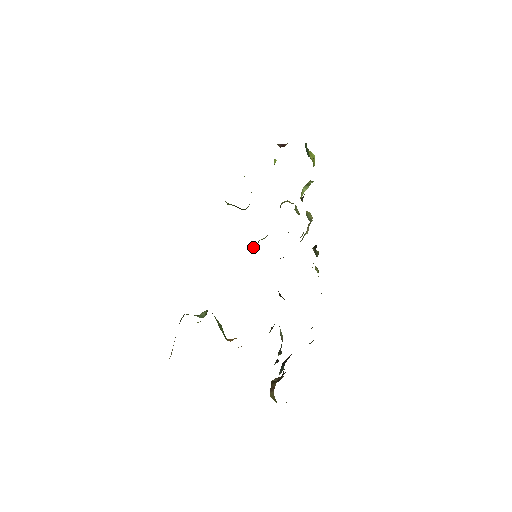
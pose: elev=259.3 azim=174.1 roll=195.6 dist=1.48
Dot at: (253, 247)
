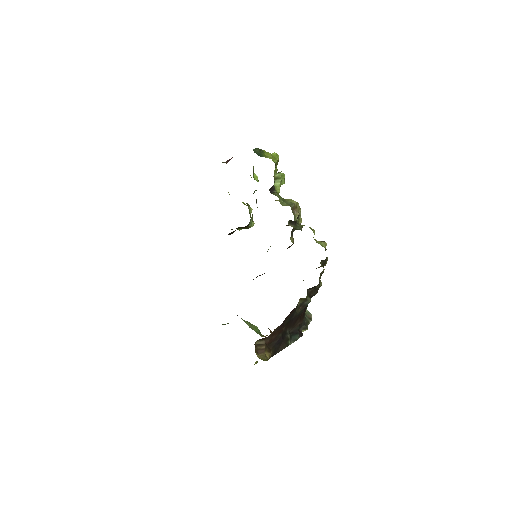
Dot at: occluded
